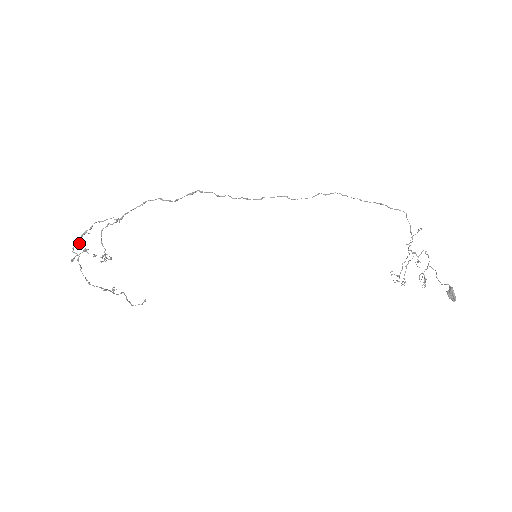
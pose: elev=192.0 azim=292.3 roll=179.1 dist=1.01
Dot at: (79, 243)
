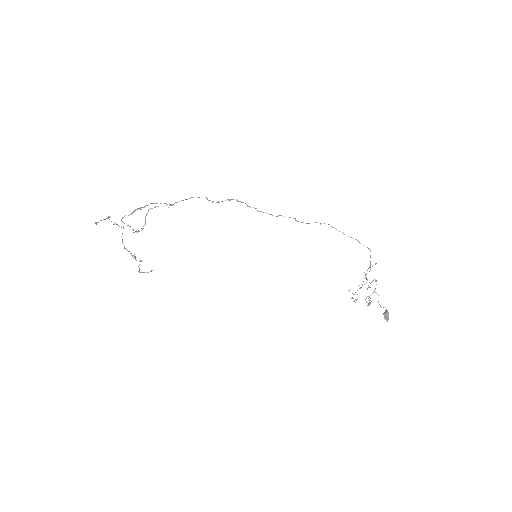
Dot at: occluded
